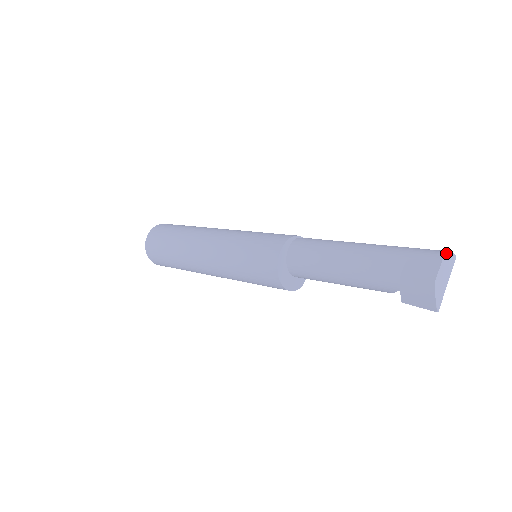
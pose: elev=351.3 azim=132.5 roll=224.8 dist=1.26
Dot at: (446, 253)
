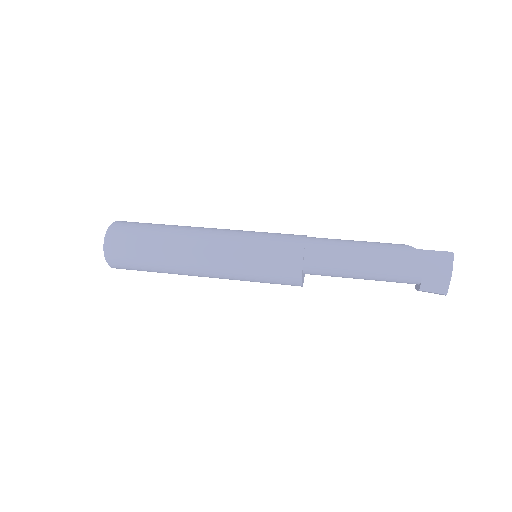
Dot at: occluded
